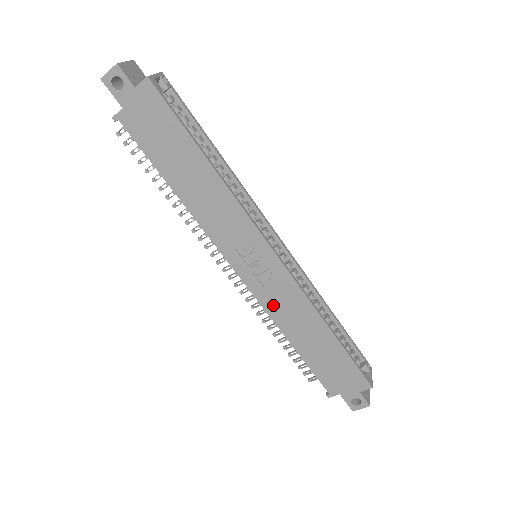
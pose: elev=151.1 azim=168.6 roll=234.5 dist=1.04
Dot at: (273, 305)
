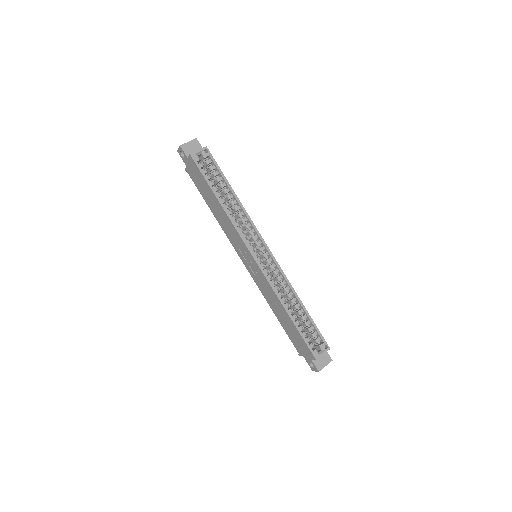
Dot at: (261, 288)
